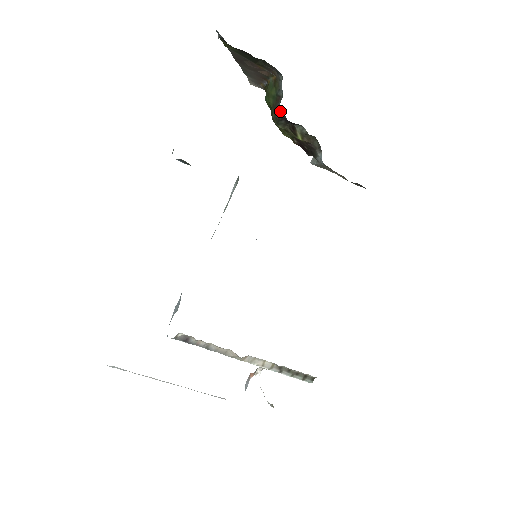
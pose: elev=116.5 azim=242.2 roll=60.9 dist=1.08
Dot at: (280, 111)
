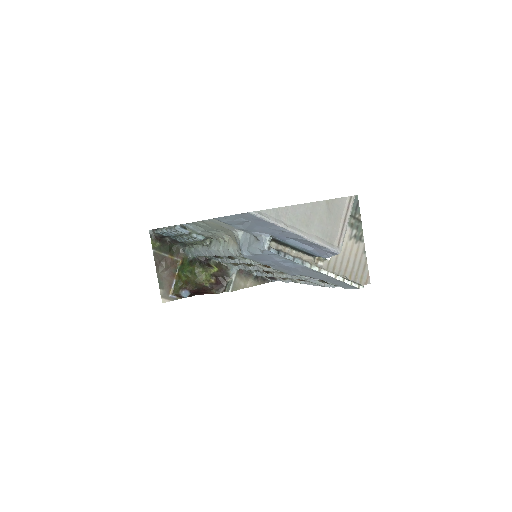
Dot at: (197, 258)
